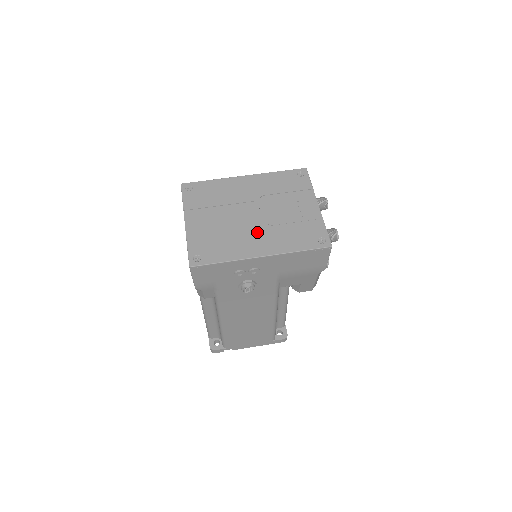
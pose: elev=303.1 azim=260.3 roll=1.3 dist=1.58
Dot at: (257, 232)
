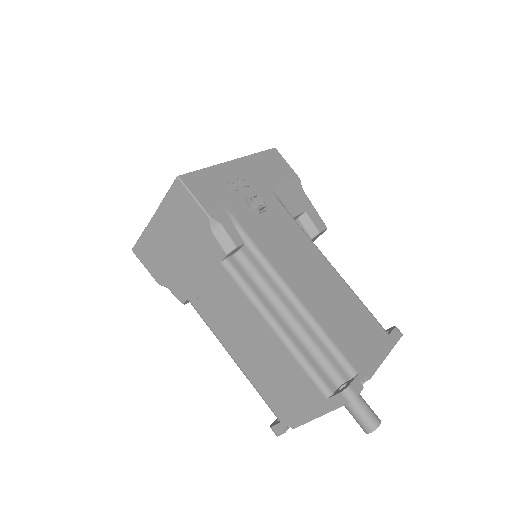
Dot at: occluded
